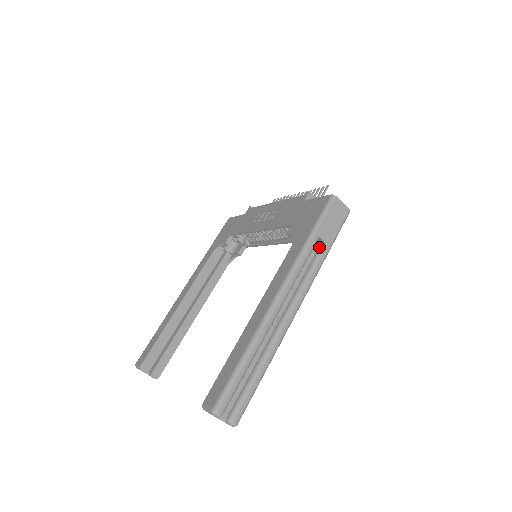
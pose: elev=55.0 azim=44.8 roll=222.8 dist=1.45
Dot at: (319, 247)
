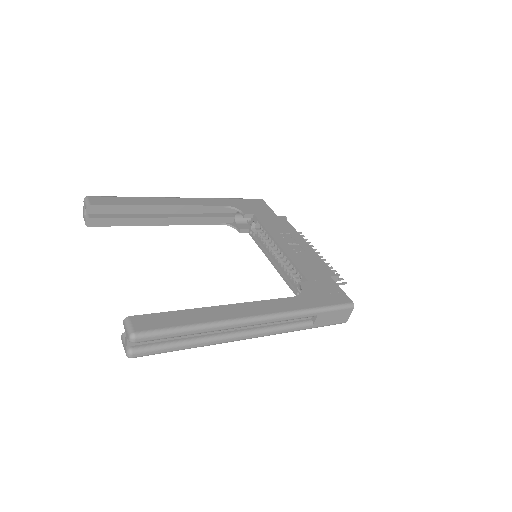
Dot at: (308, 320)
